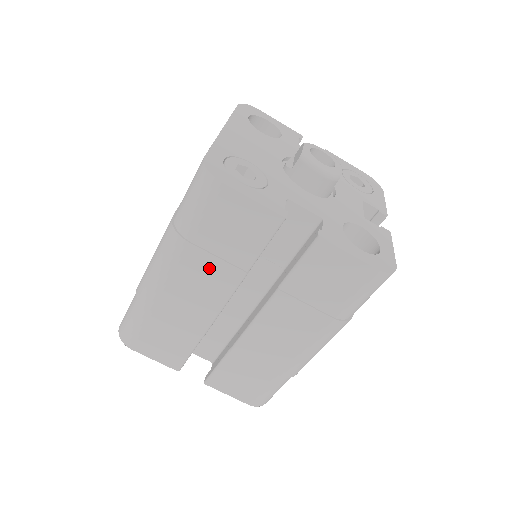
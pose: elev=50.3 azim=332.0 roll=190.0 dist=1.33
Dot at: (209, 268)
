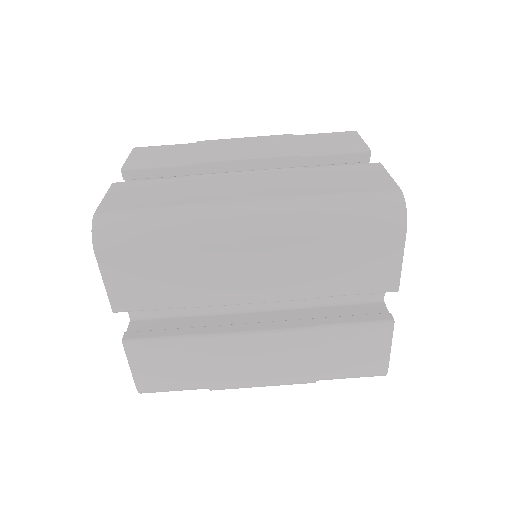
Dot at: (280, 144)
